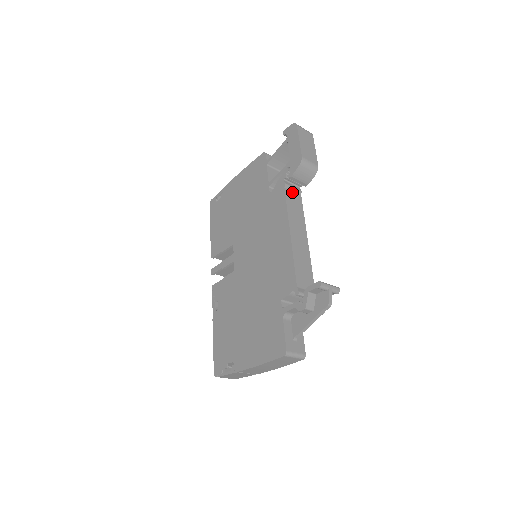
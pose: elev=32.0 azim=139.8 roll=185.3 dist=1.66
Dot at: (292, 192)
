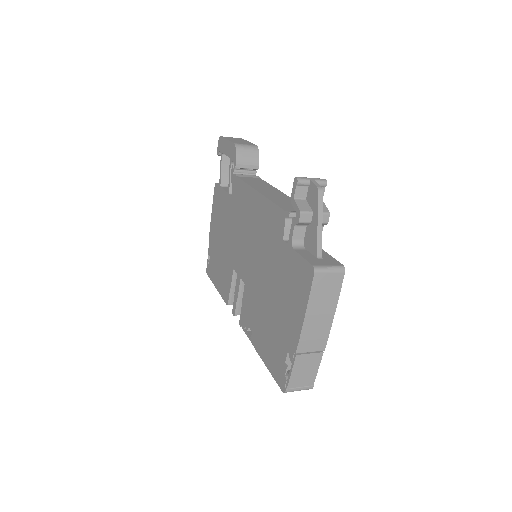
Dot at: (248, 177)
